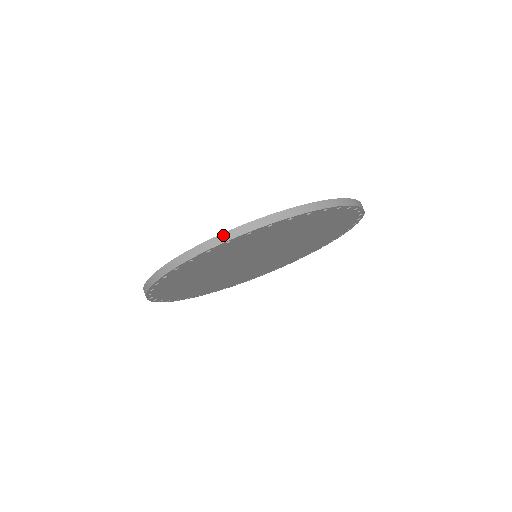
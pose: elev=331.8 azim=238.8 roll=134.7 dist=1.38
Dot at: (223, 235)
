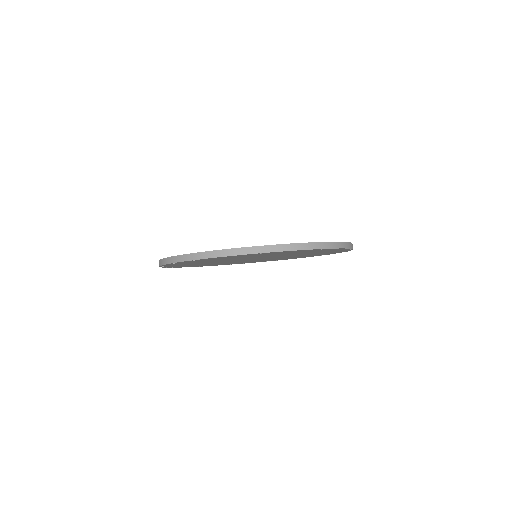
Dot at: (190, 255)
